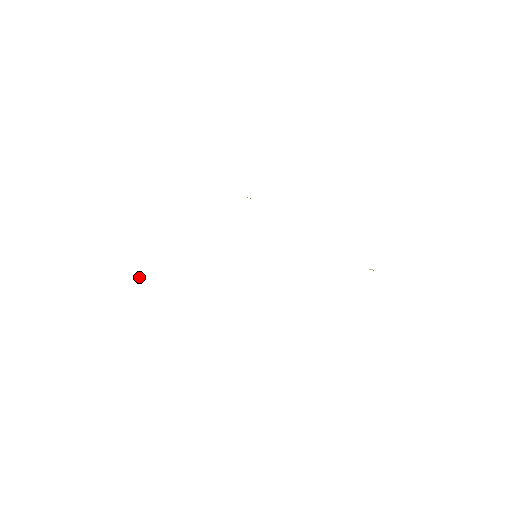
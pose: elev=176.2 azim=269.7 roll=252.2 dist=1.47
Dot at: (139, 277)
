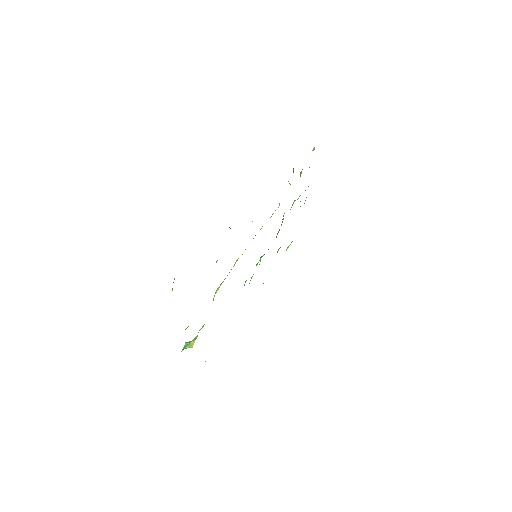
Dot at: (187, 345)
